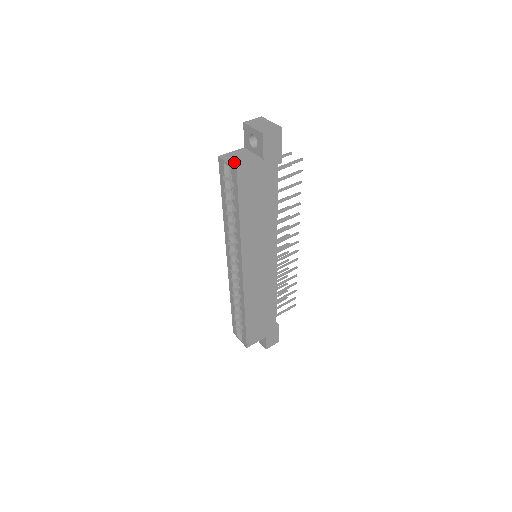
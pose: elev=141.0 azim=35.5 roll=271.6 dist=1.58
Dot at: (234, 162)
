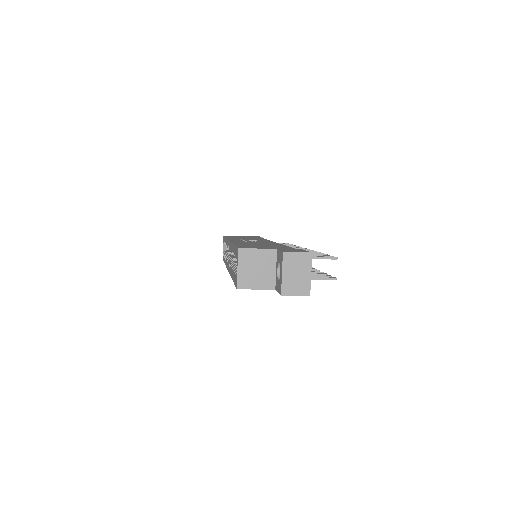
Dot at: (244, 273)
